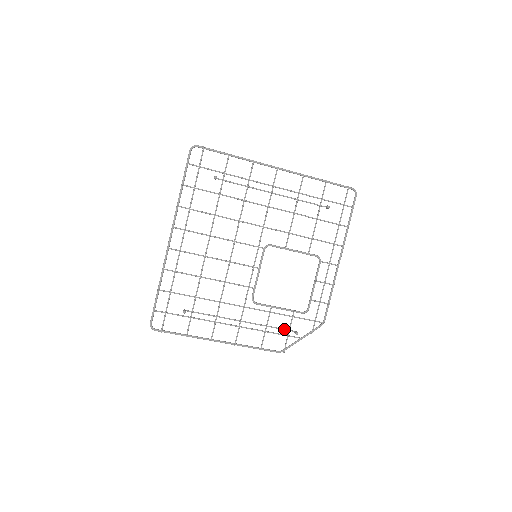
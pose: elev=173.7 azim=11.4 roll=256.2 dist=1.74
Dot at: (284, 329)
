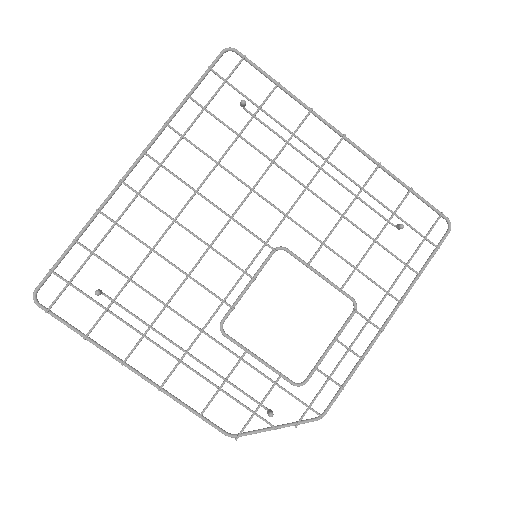
Dot at: (252, 398)
